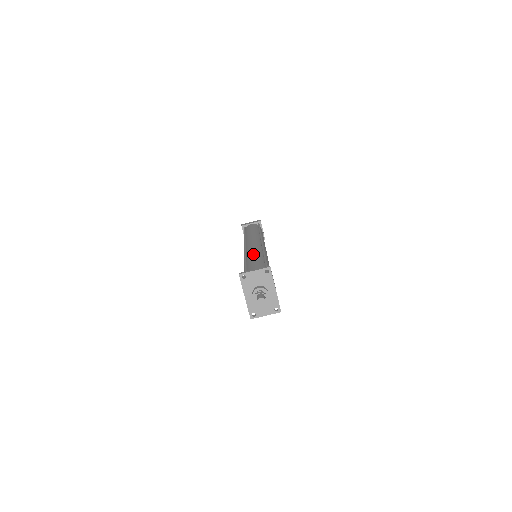
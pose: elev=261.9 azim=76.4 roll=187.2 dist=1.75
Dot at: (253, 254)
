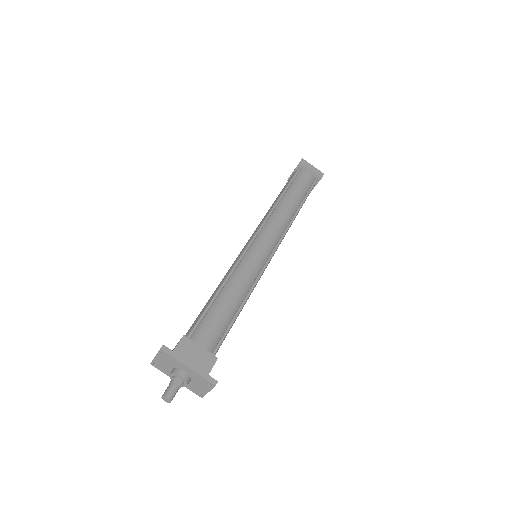
Dot at: occluded
